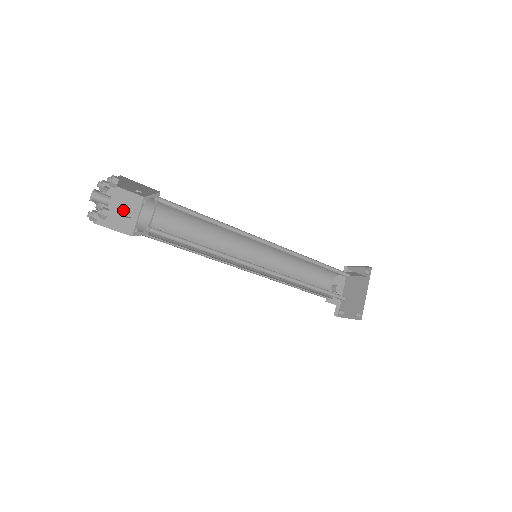
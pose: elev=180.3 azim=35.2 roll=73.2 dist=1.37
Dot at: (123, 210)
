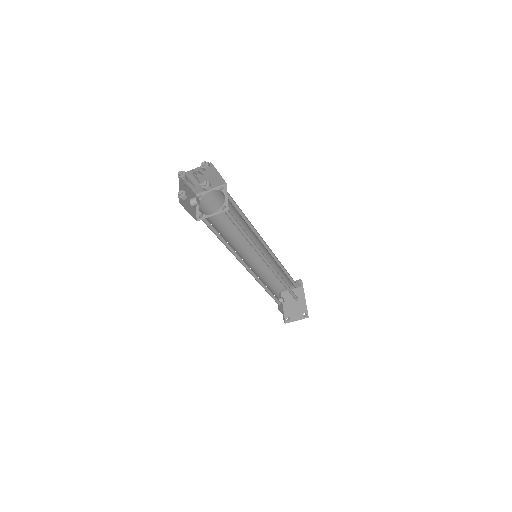
Dot at: (189, 199)
